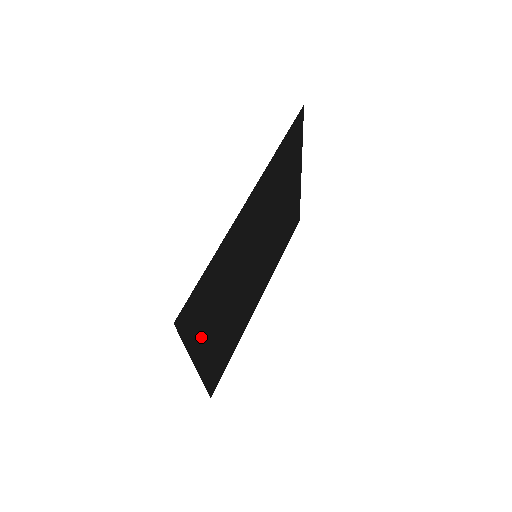
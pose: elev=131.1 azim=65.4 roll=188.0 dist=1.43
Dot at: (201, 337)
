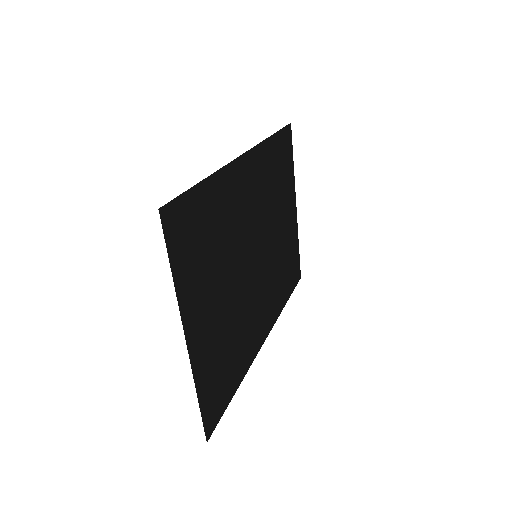
Dot at: (193, 292)
